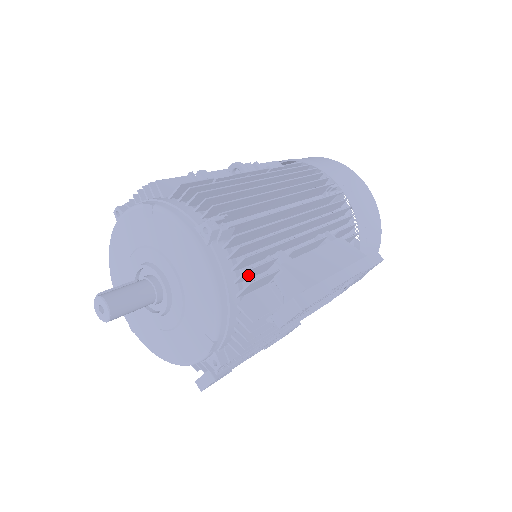
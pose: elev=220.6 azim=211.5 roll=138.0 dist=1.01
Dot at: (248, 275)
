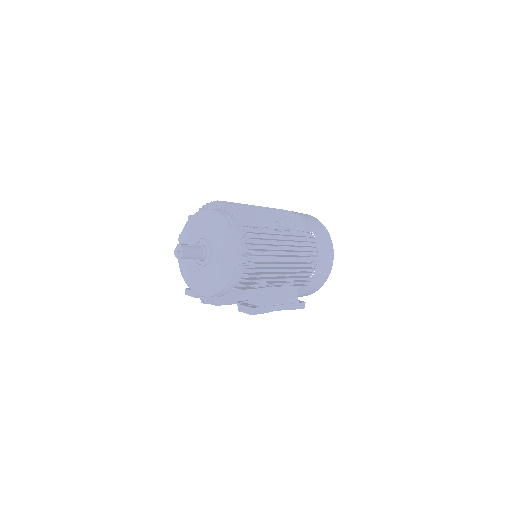
Dot at: occluded
